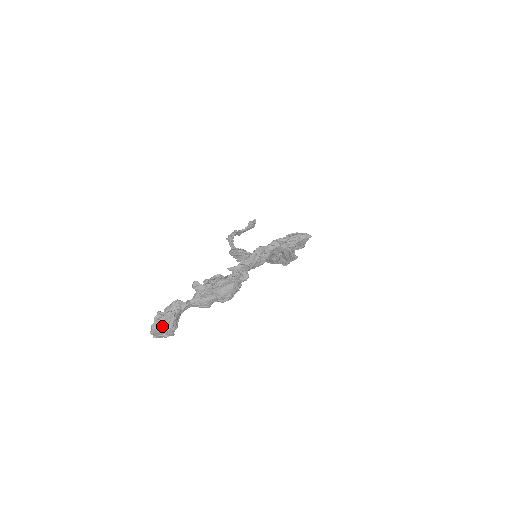
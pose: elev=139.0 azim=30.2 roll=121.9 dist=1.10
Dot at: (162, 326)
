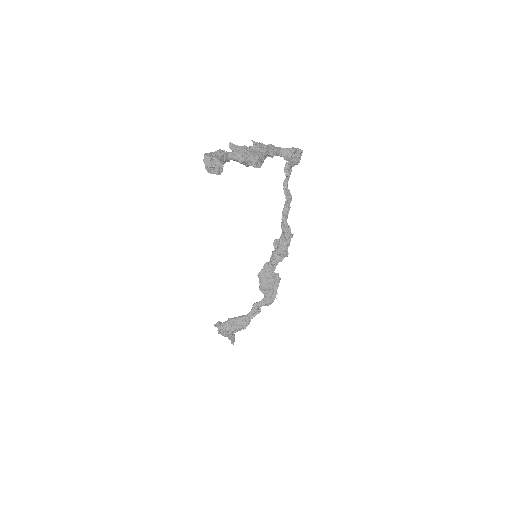
Dot at: (212, 156)
